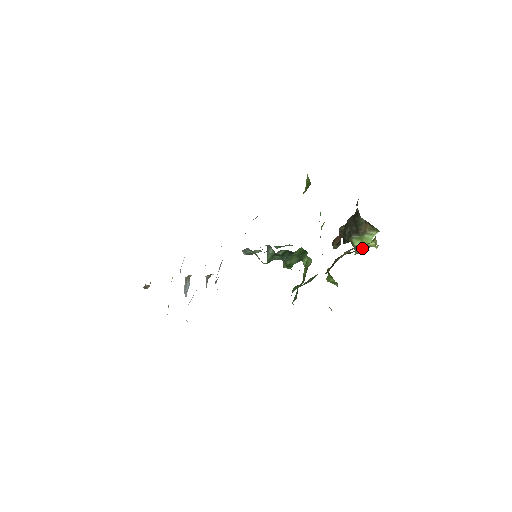
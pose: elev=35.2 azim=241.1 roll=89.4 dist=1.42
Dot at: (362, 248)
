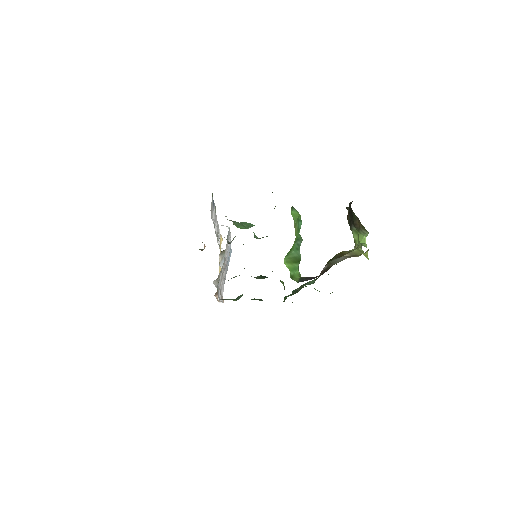
Dot at: occluded
